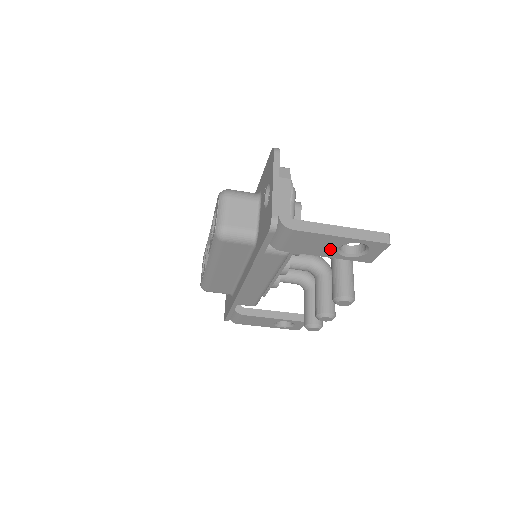
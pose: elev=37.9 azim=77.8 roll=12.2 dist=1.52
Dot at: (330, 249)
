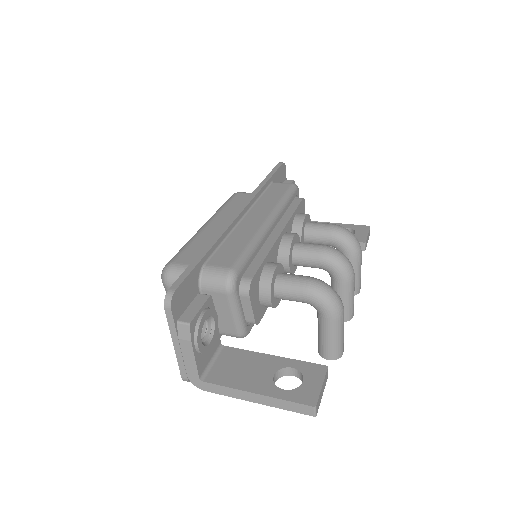
Dot at: occluded
